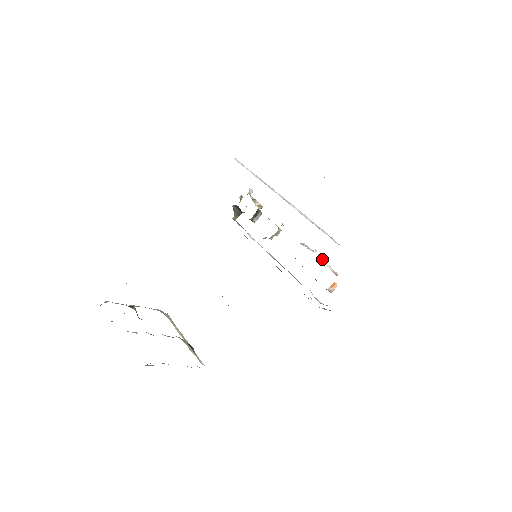
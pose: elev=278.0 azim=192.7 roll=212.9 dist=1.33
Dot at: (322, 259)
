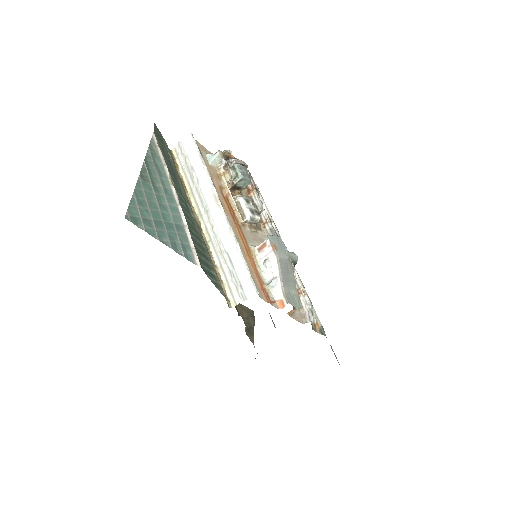
Dot at: (276, 274)
